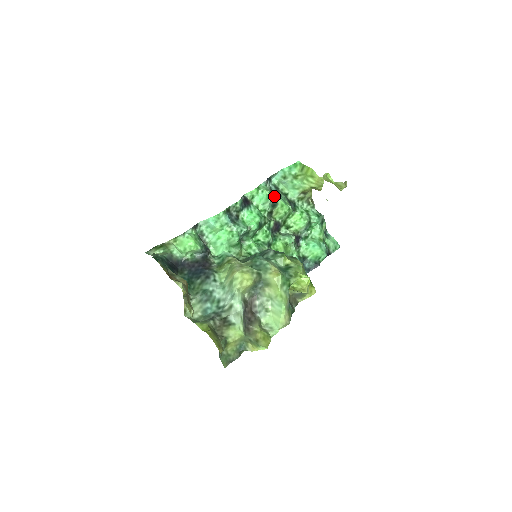
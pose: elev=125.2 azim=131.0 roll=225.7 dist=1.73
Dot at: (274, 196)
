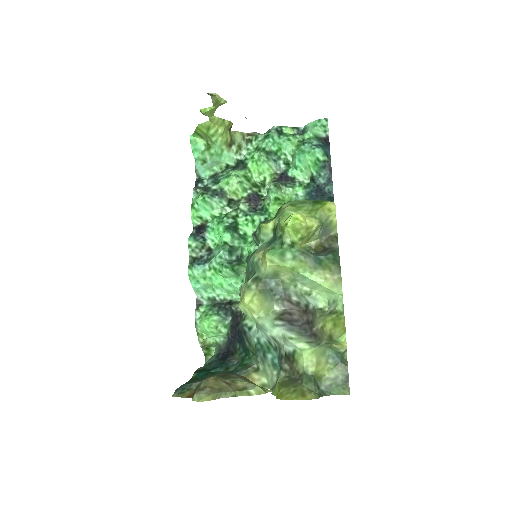
Dot at: (213, 189)
